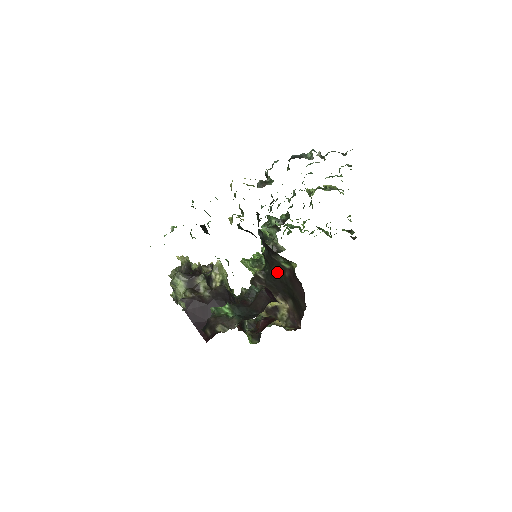
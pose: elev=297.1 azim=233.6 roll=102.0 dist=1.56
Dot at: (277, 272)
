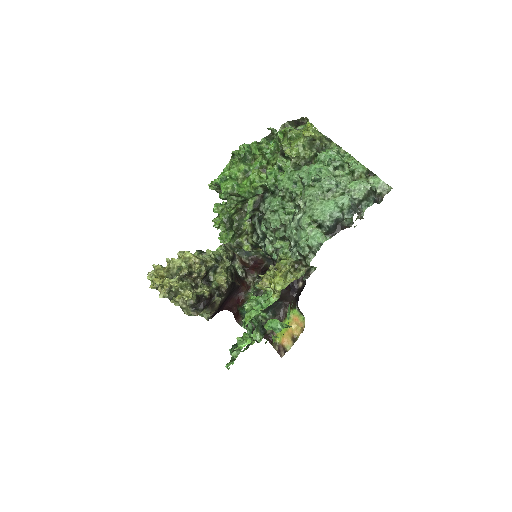
Dot at: occluded
